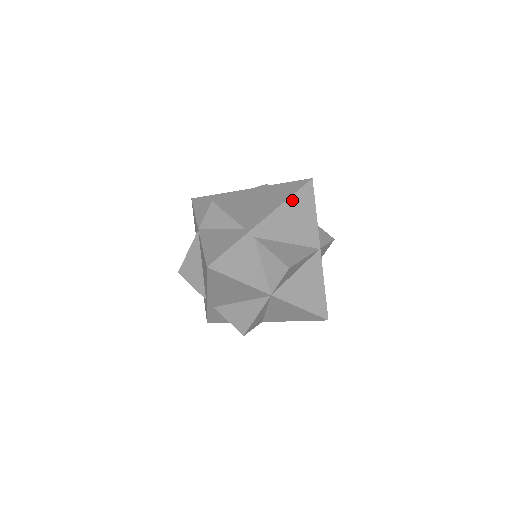
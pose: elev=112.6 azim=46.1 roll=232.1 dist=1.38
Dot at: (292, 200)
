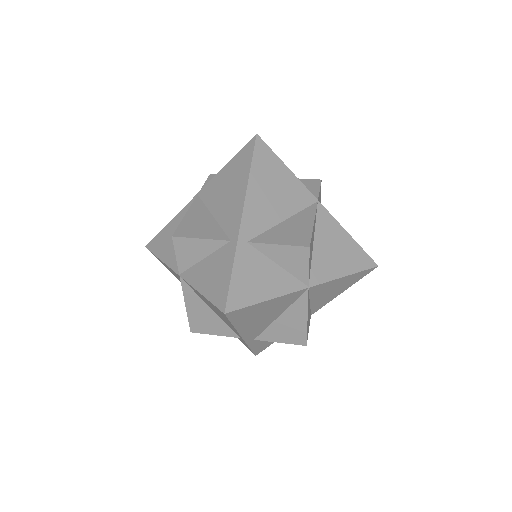
Dot at: occluded
